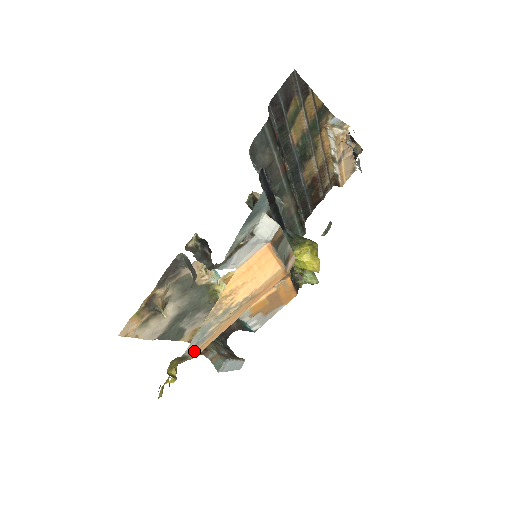
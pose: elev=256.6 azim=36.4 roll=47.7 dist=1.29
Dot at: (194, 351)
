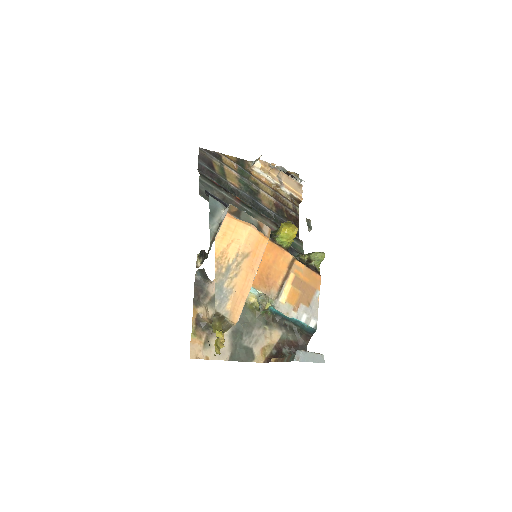
Dot at: (227, 311)
